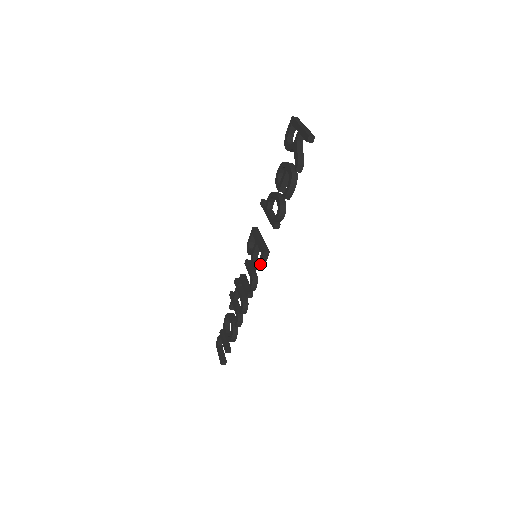
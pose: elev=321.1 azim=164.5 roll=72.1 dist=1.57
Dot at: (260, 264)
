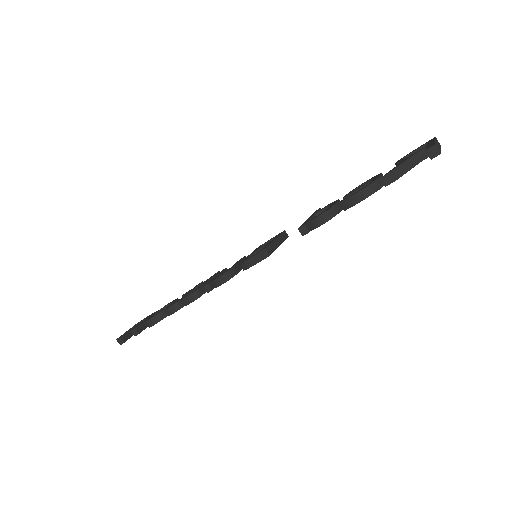
Dot at: (249, 259)
